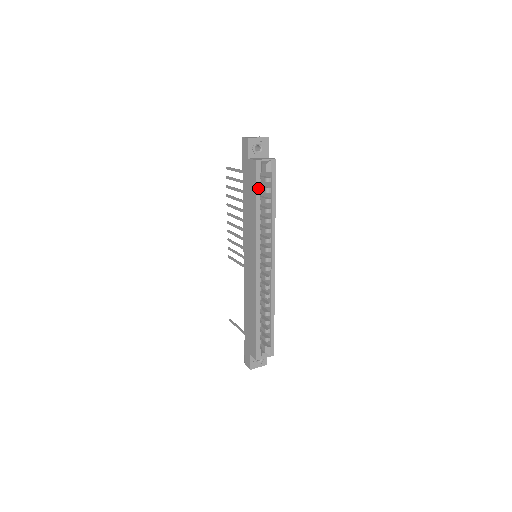
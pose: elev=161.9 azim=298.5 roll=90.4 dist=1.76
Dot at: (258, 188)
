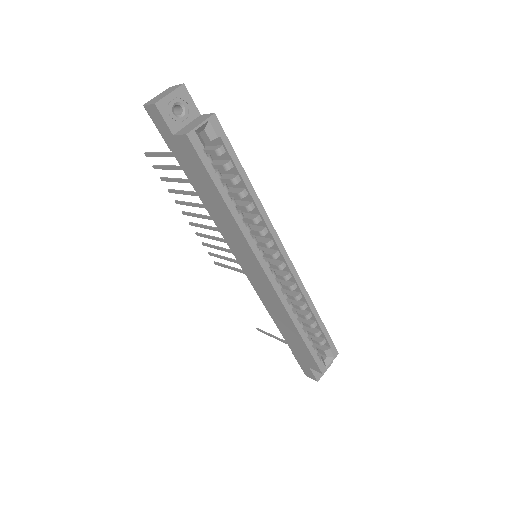
Dot at: (213, 173)
